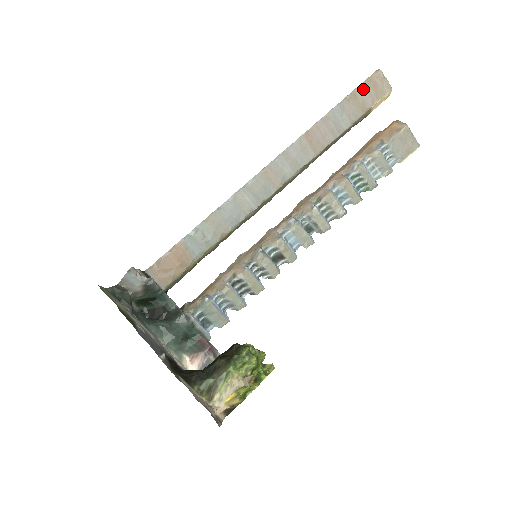
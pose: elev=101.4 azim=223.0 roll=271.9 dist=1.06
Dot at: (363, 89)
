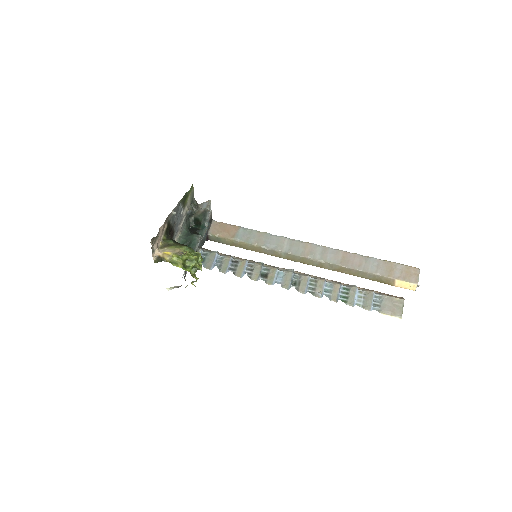
Dot at: (399, 267)
